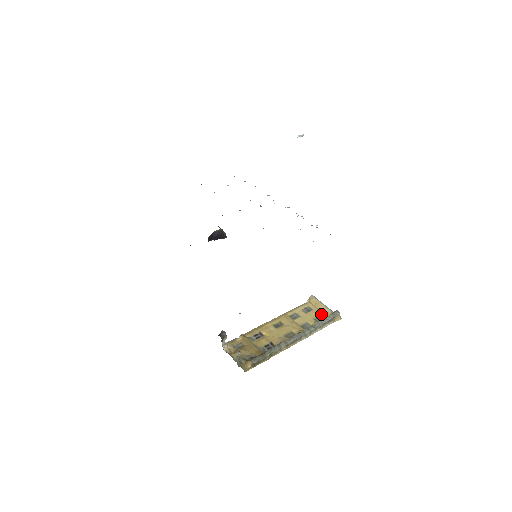
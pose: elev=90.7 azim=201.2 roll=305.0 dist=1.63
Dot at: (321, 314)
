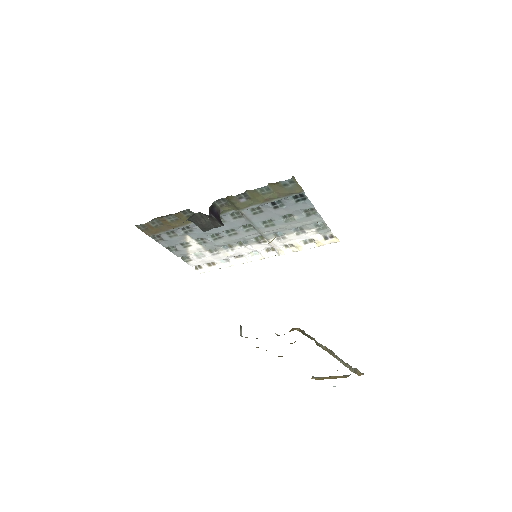
Dot at: occluded
